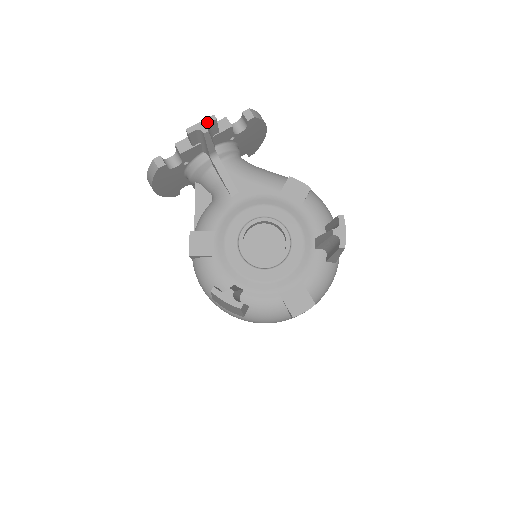
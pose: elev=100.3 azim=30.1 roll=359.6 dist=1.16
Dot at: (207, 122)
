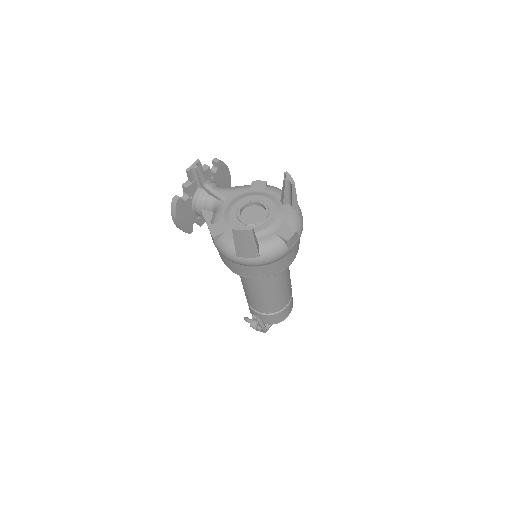
Dot at: (195, 163)
